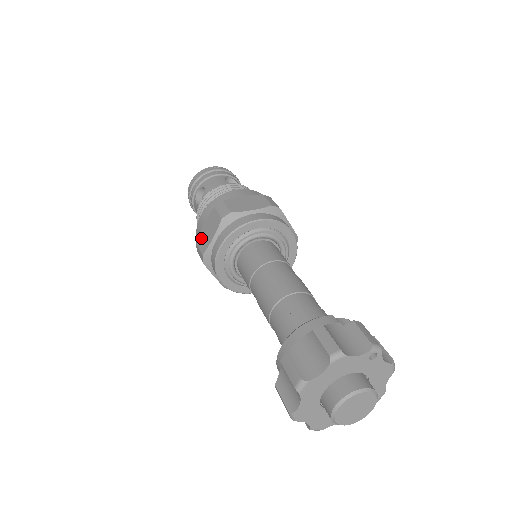
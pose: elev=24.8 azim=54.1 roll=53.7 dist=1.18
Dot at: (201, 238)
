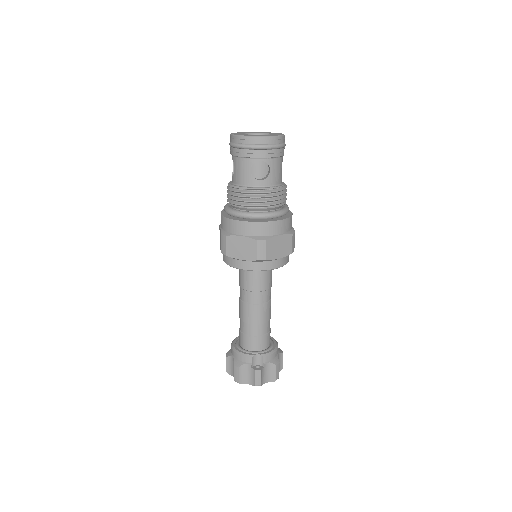
Dot at: occluded
